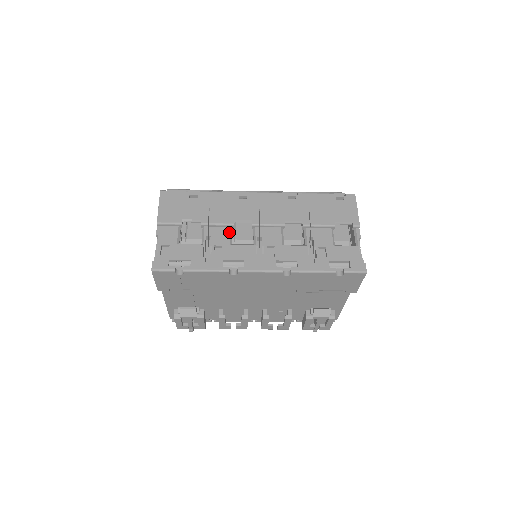
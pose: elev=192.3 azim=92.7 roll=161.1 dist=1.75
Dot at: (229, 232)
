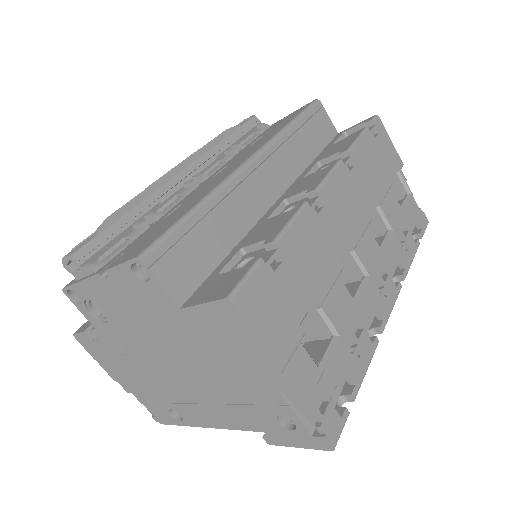
Dot at: (343, 284)
